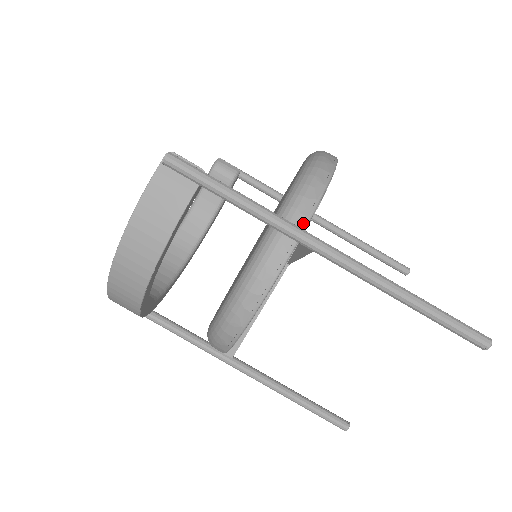
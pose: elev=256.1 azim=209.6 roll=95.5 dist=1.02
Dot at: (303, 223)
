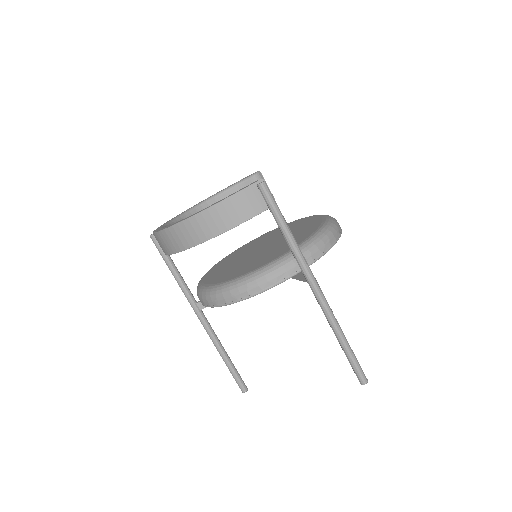
Dot at: (309, 262)
